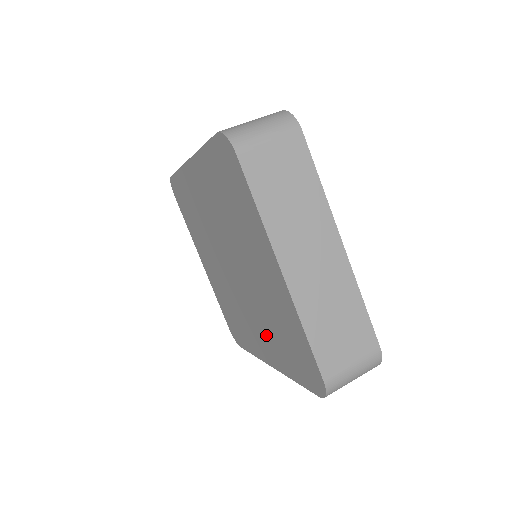
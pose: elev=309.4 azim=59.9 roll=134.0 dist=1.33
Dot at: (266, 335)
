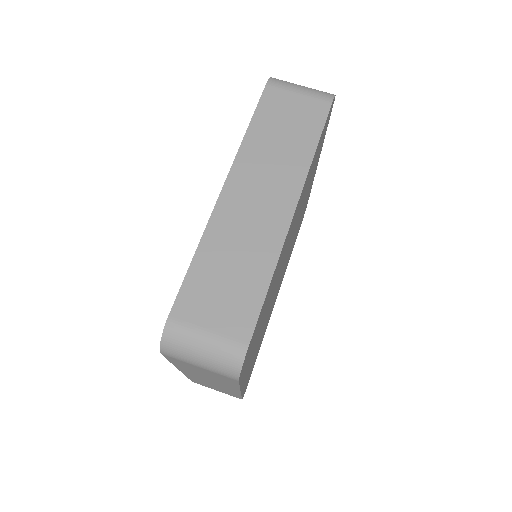
Dot at: occluded
